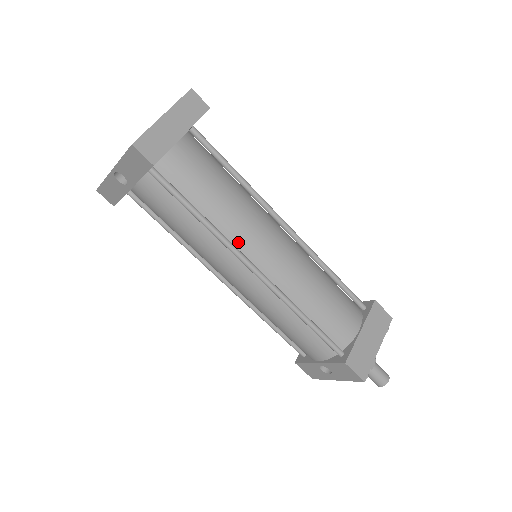
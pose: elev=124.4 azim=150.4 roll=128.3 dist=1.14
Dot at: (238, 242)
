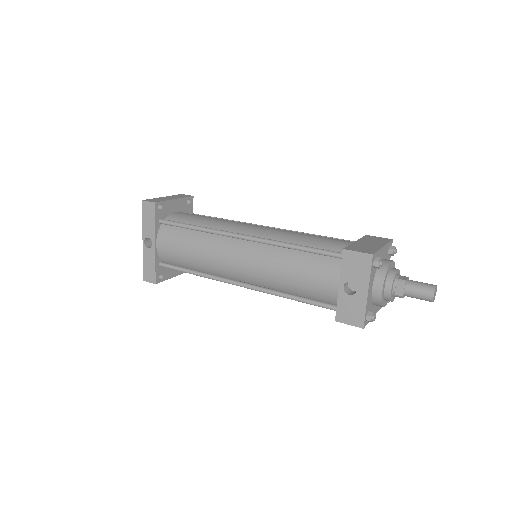
Dot at: occluded
